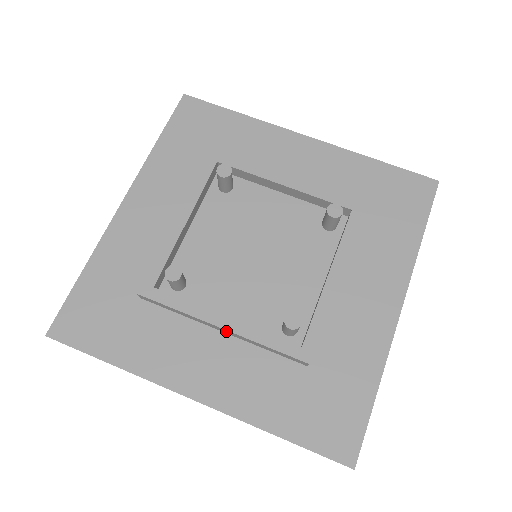
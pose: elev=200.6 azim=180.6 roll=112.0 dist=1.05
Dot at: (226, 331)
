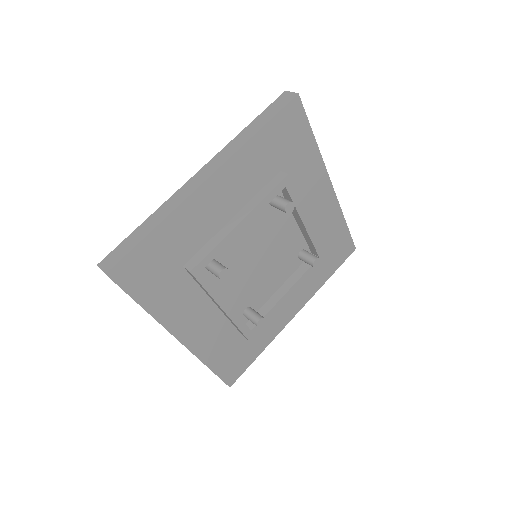
Dot at: occluded
